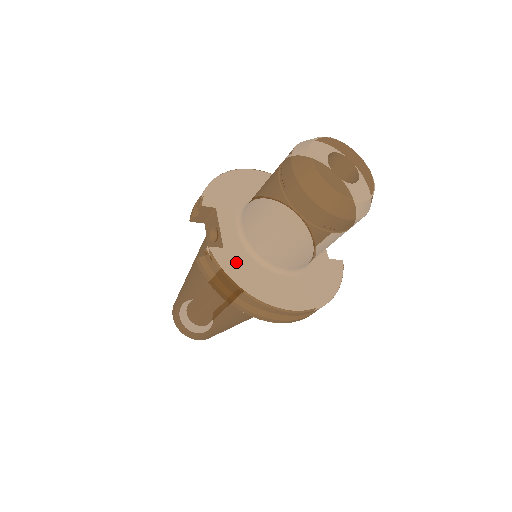
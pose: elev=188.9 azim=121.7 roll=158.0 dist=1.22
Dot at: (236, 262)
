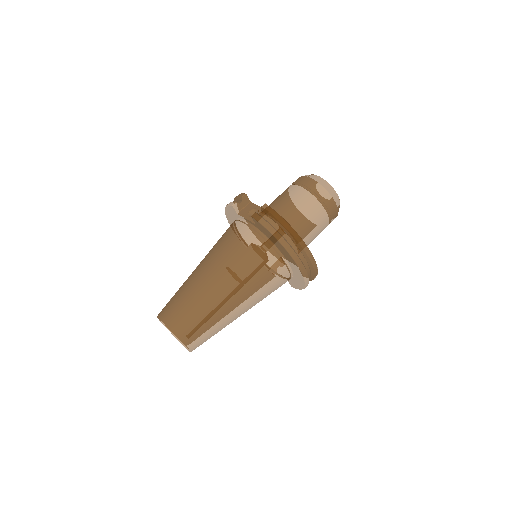
Dot at: occluded
